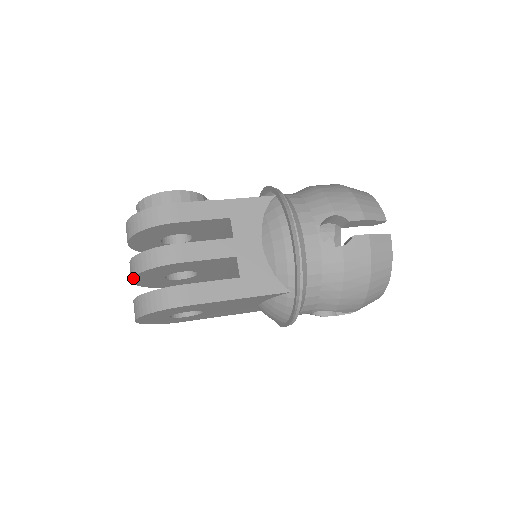
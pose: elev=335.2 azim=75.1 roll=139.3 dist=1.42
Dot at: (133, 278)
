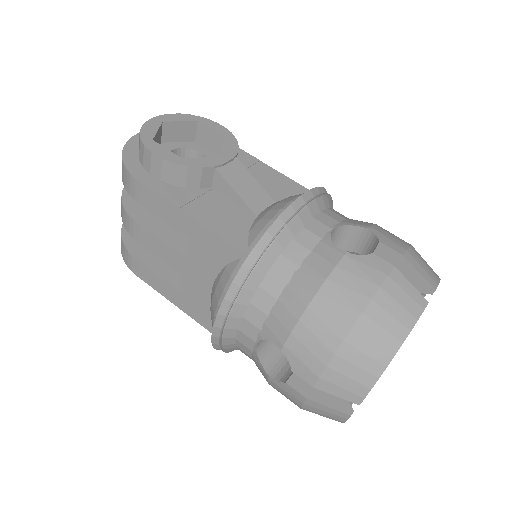
Dot at: occluded
